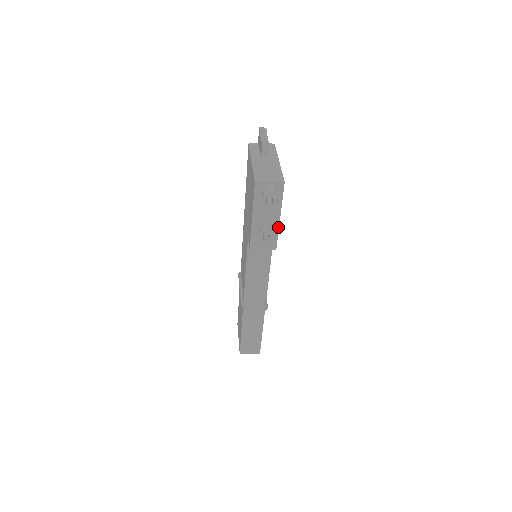
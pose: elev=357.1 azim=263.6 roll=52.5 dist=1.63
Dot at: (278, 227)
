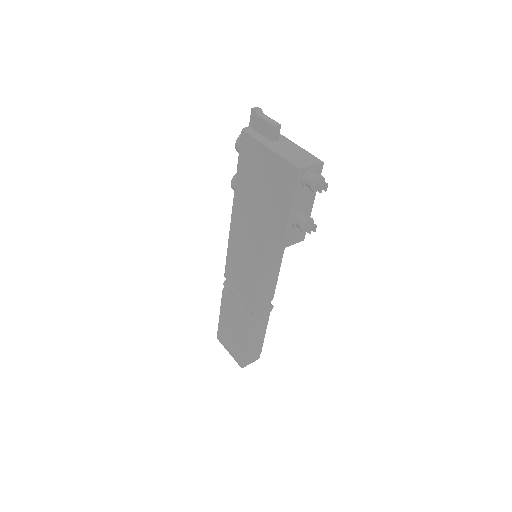
Dot at: (310, 215)
